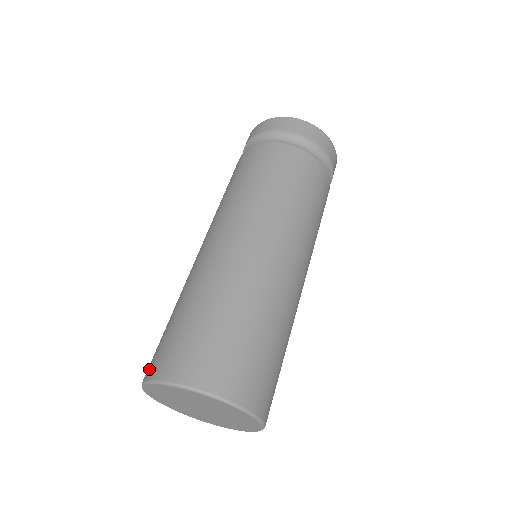
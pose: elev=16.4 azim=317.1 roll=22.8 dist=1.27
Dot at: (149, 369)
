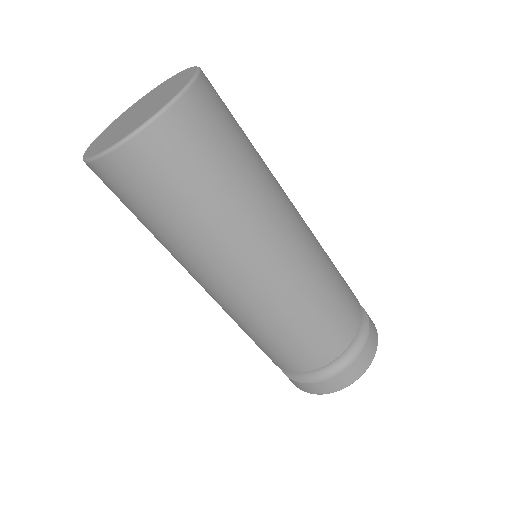
Dot at: occluded
